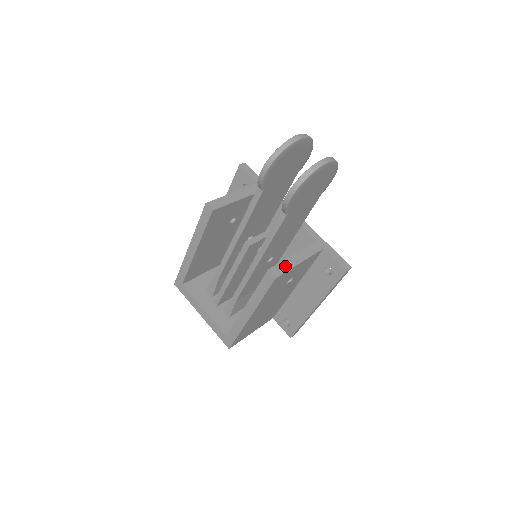
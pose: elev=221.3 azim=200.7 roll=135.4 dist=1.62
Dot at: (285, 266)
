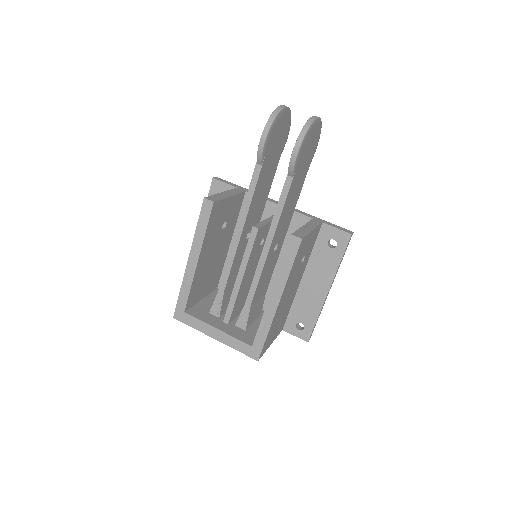
Dot at: (303, 232)
